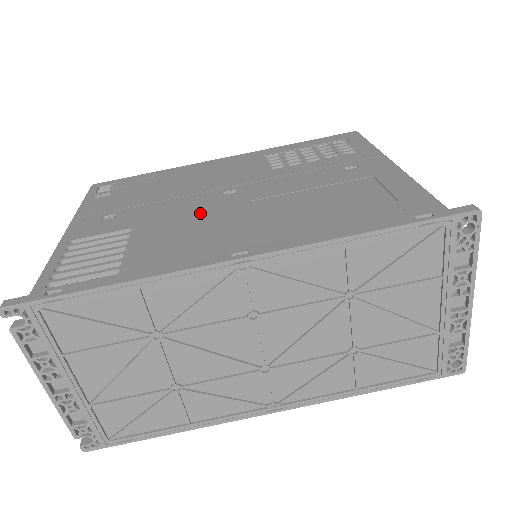
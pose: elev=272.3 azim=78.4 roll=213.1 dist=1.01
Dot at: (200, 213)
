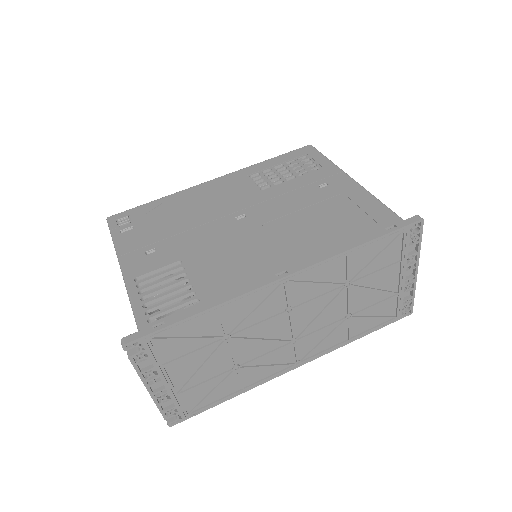
Dot at: (229, 240)
